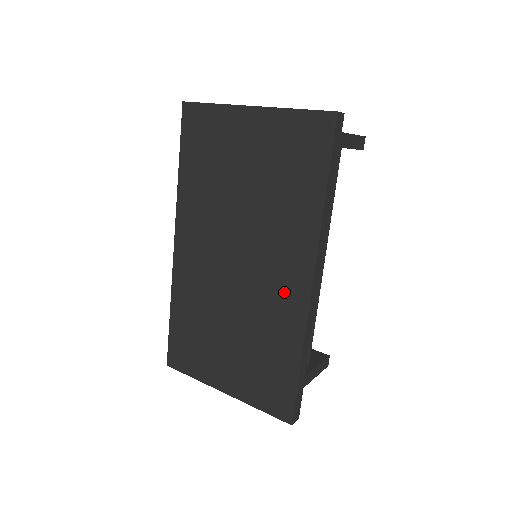
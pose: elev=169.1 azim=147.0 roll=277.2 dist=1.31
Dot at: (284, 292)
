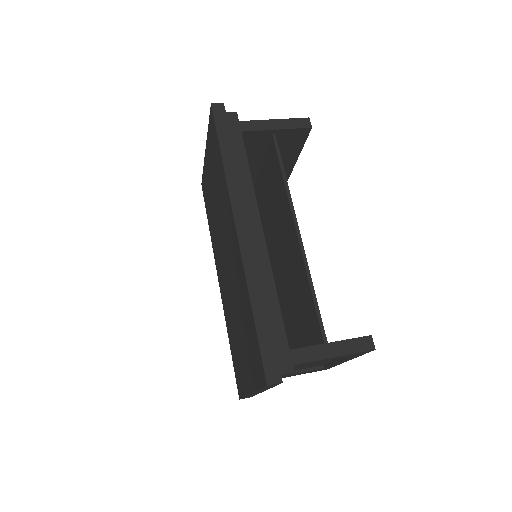
Dot at: (235, 254)
